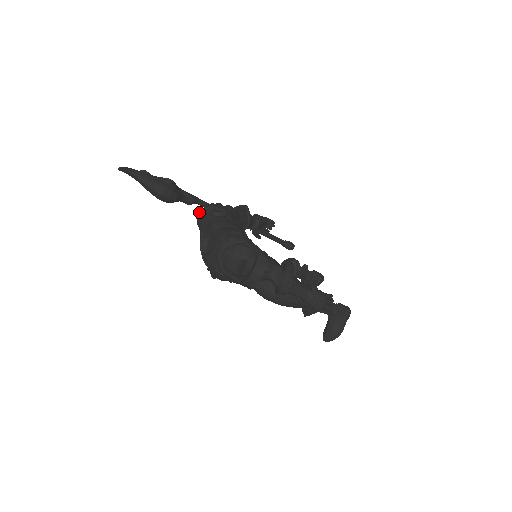
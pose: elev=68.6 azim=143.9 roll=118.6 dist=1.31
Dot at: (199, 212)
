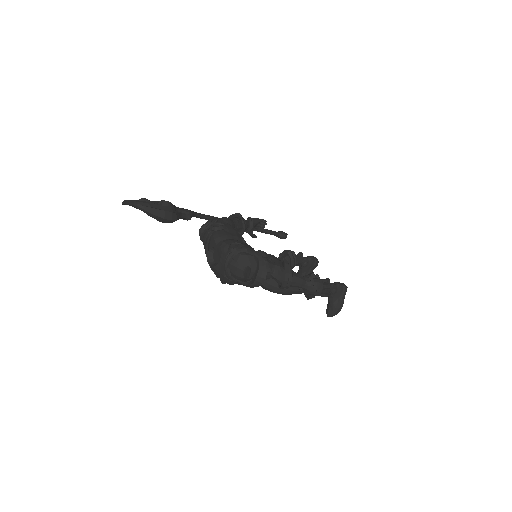
Dot at: (200, 229)
